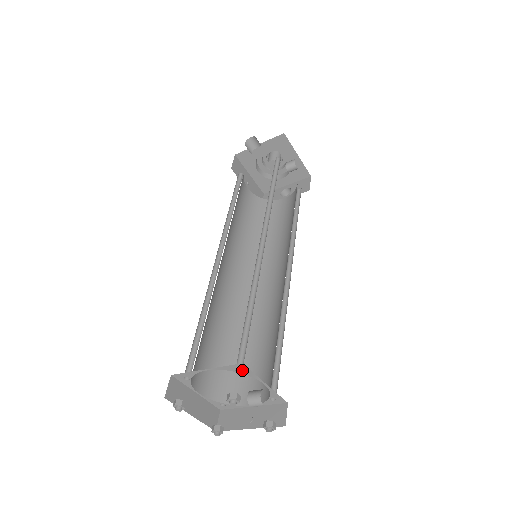
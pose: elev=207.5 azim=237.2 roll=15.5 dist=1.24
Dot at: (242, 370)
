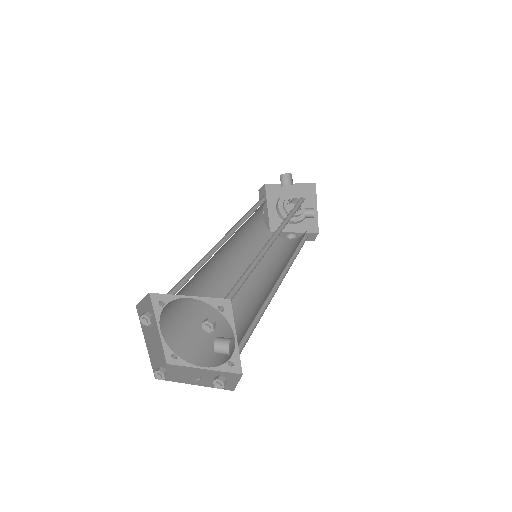
Dot at: (225, 309)
